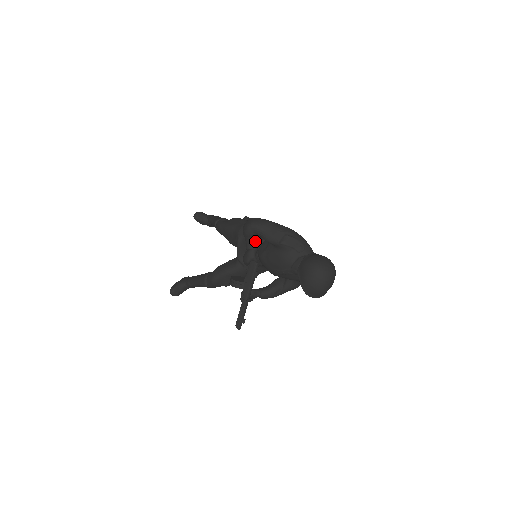
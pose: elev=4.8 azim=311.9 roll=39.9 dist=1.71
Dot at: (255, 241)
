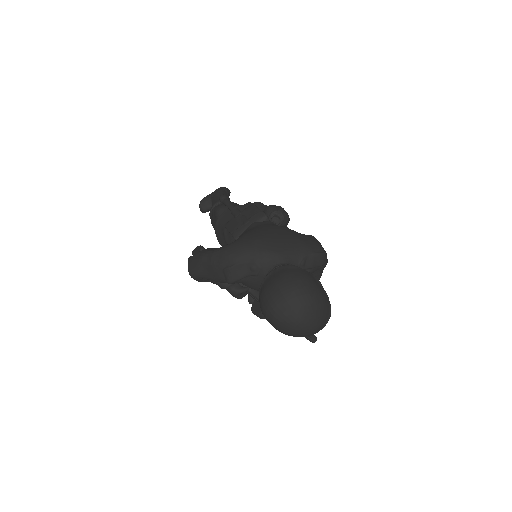
Dot at: occluded
